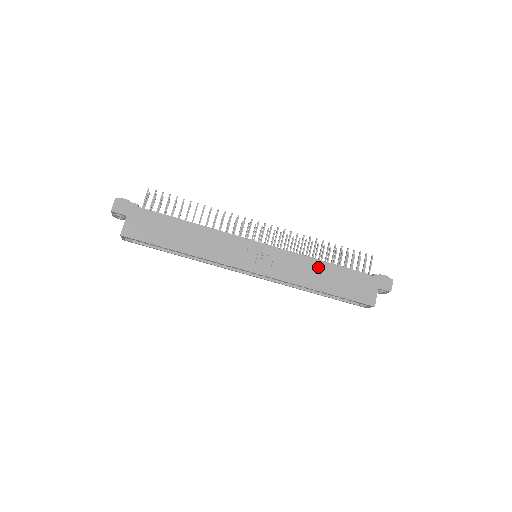
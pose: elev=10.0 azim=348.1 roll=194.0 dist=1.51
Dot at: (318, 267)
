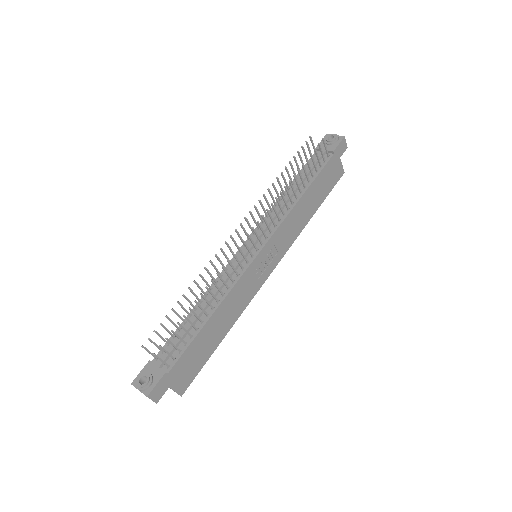
Dot at: (302, 205)
